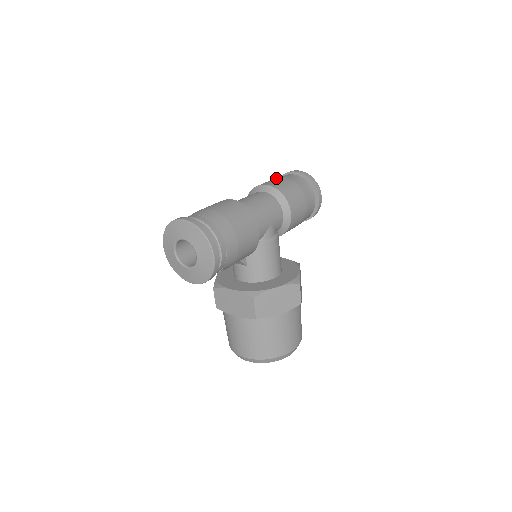
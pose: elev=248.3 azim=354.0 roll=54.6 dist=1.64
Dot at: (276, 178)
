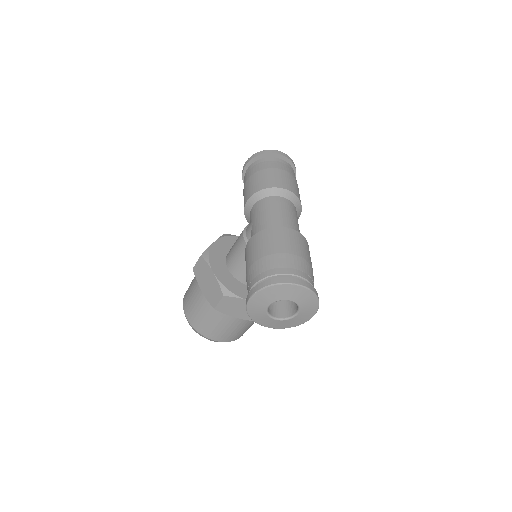
Dot at: (281, 171)
